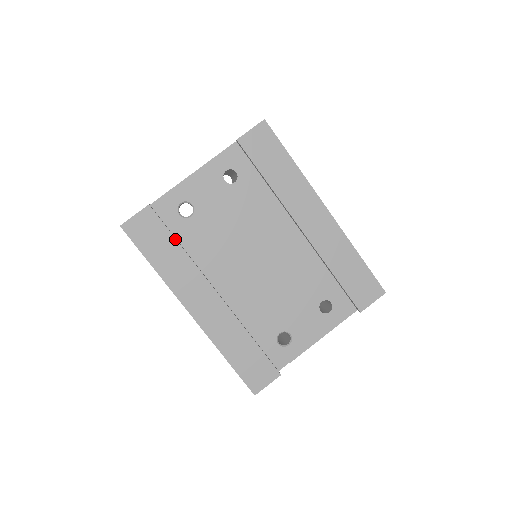
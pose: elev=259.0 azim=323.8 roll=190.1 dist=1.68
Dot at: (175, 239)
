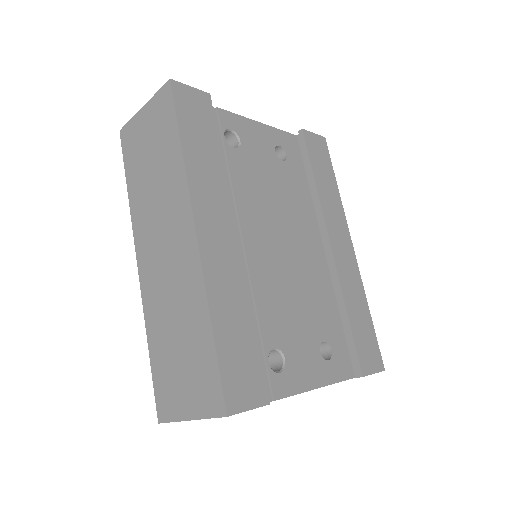
Dot at: (219, 144)
